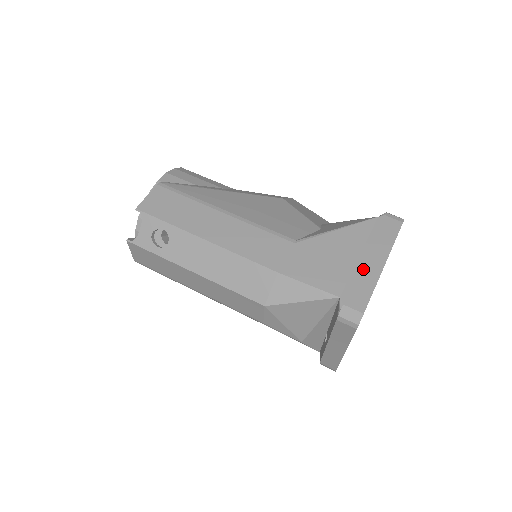
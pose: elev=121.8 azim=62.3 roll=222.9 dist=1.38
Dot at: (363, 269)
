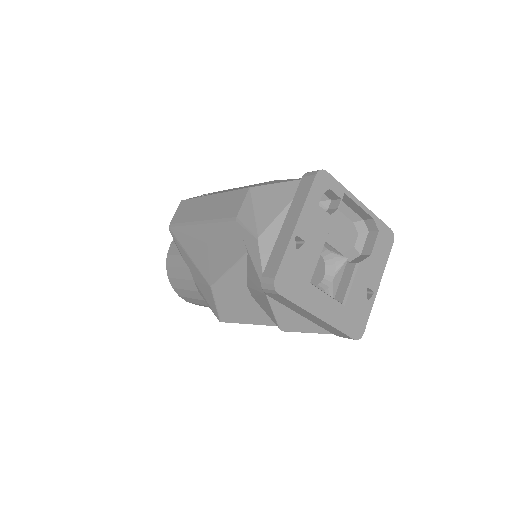
Dot at: occluded
